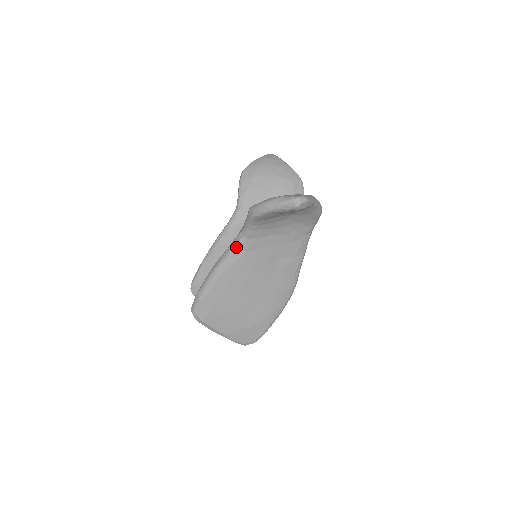
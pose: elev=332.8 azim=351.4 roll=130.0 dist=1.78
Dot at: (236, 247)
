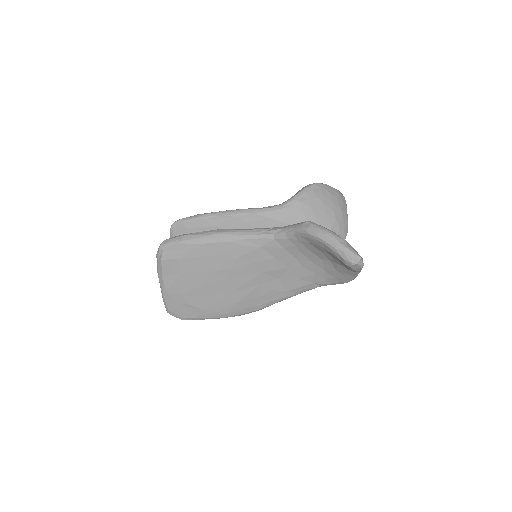
Dot at: (259, 236)
